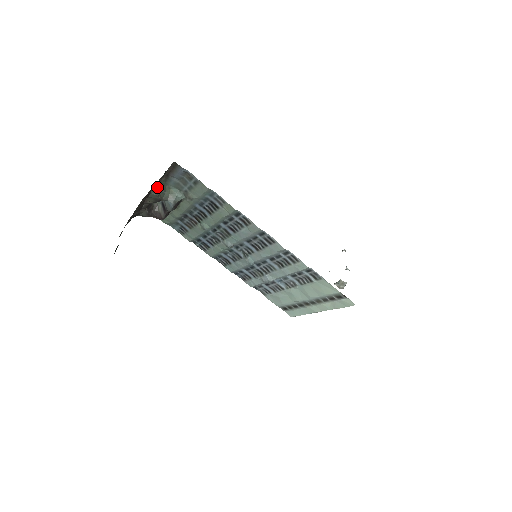
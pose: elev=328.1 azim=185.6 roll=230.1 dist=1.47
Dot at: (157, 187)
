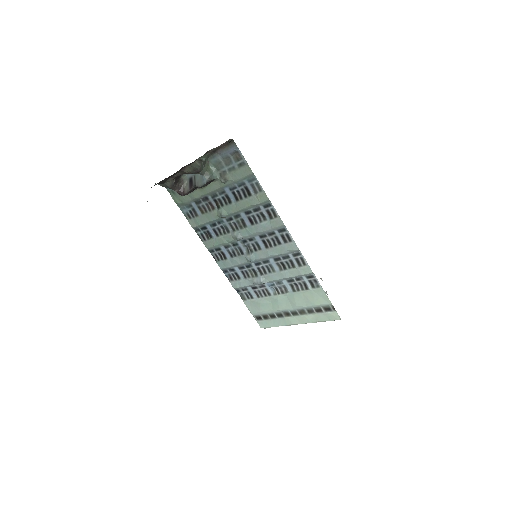
Dot at: (205, 157)
